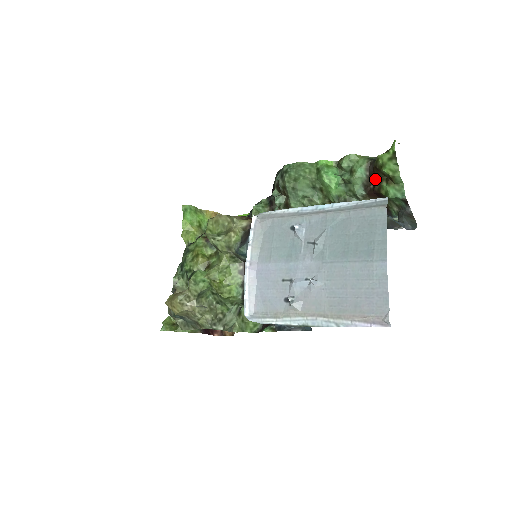
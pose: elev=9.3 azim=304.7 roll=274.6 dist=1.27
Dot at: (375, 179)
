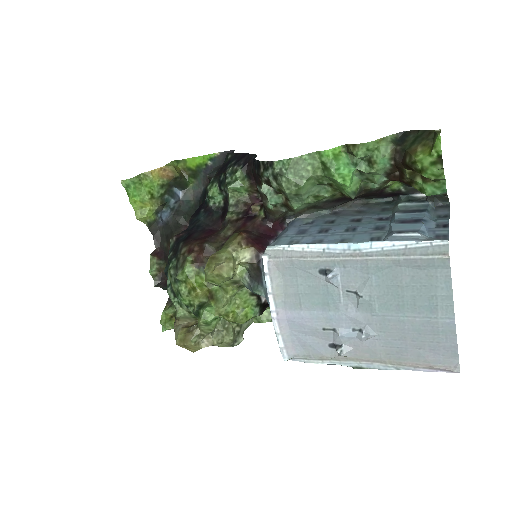
Dot at: (405, 173)
